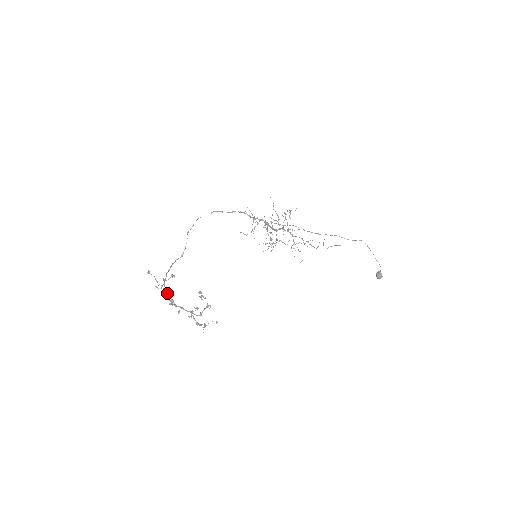
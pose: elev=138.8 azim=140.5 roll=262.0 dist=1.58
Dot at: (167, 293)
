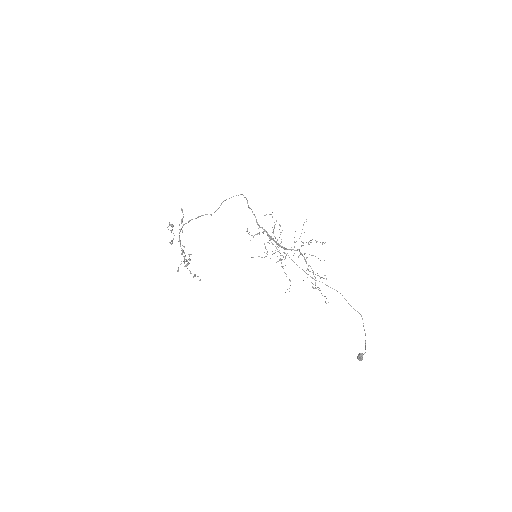
Dot at: occluded
